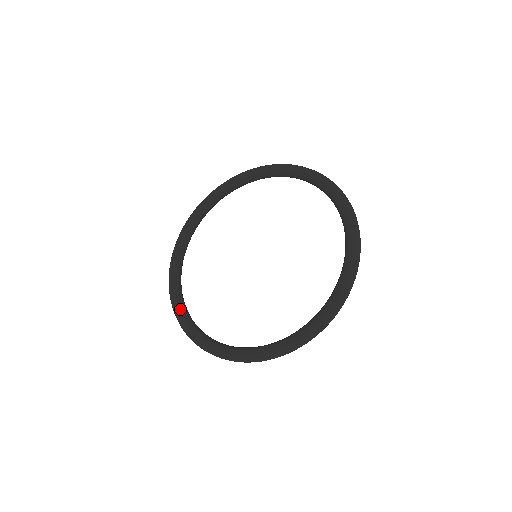
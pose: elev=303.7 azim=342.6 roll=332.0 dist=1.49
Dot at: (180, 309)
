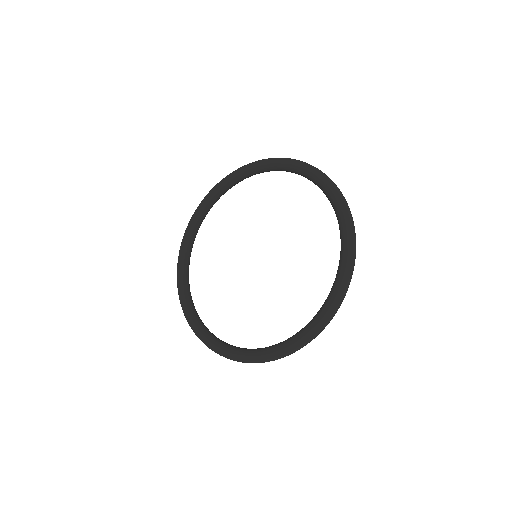
Dot at: (212, 341)
